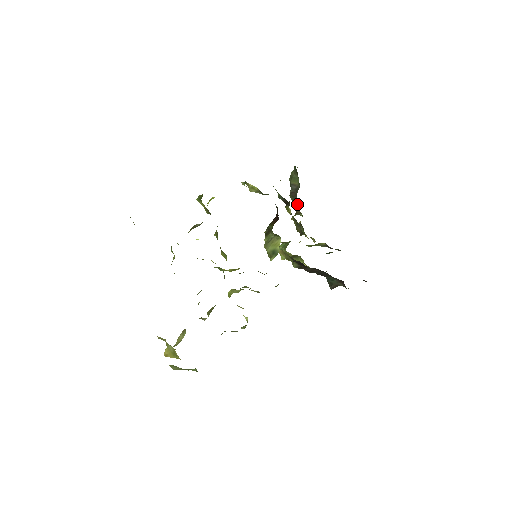
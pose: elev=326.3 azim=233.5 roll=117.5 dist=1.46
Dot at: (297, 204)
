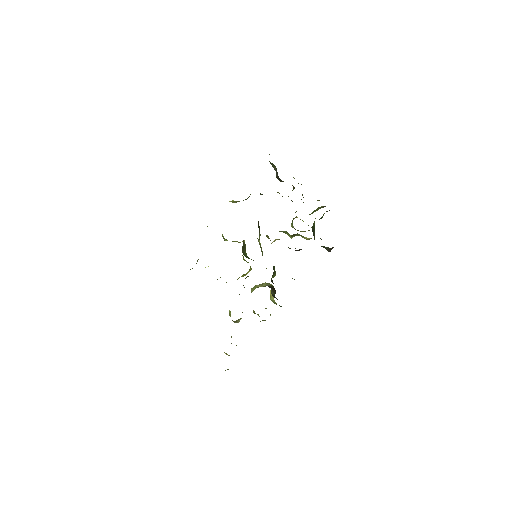
Dot at: occluded
